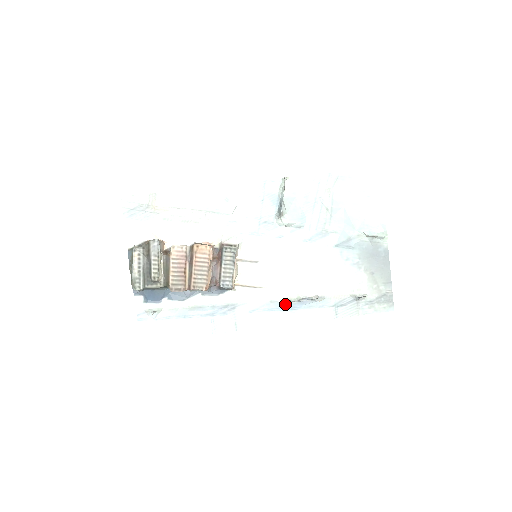
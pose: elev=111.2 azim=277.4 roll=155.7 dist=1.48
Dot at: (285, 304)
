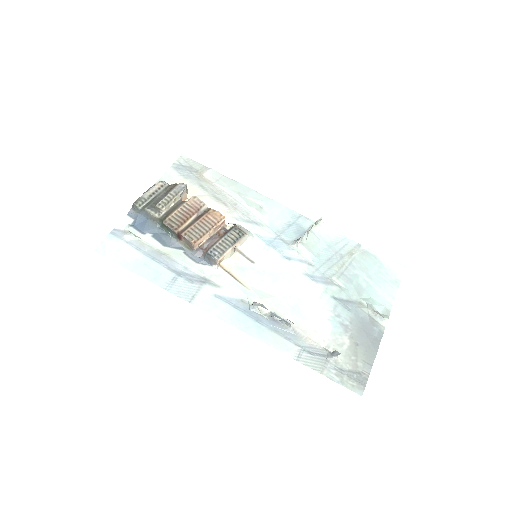
Dot at: (254, 312)
